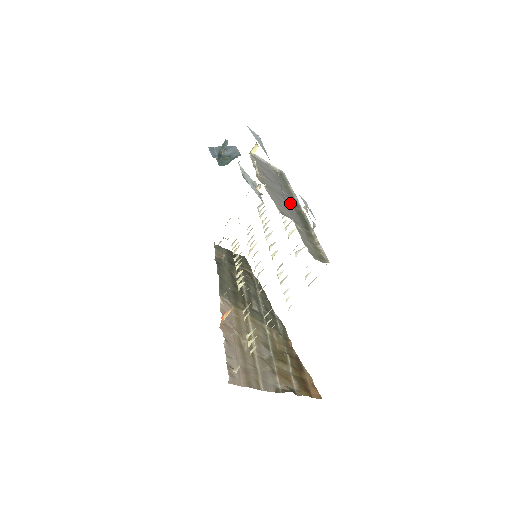
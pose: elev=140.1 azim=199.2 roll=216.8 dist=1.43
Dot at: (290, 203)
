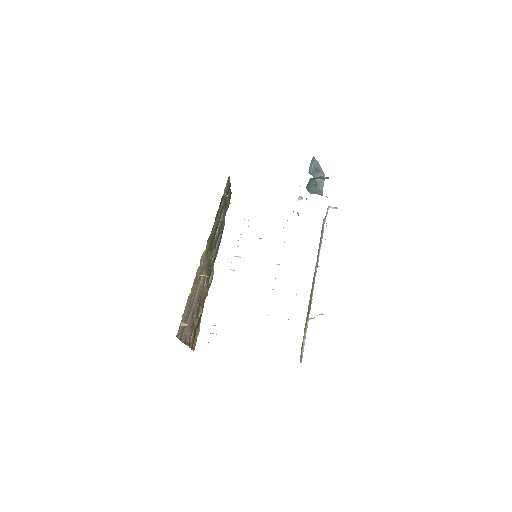
Dot at: occluded
